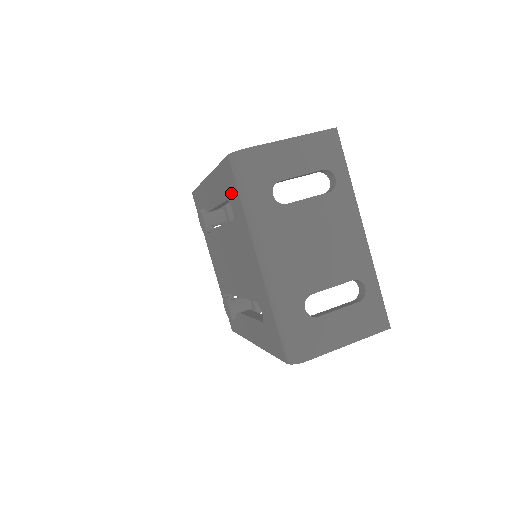
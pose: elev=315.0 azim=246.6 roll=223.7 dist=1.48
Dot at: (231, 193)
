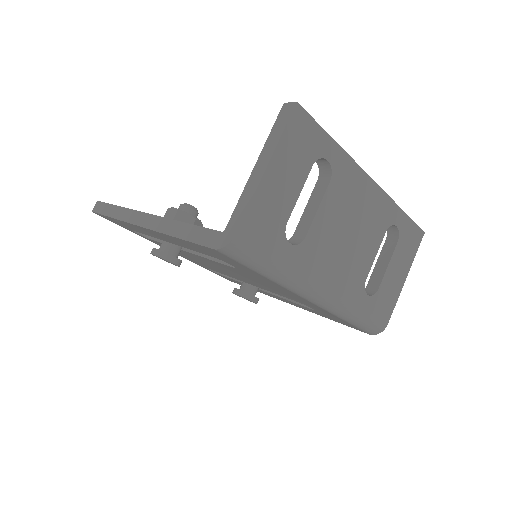
Dot at: (229, 262)
